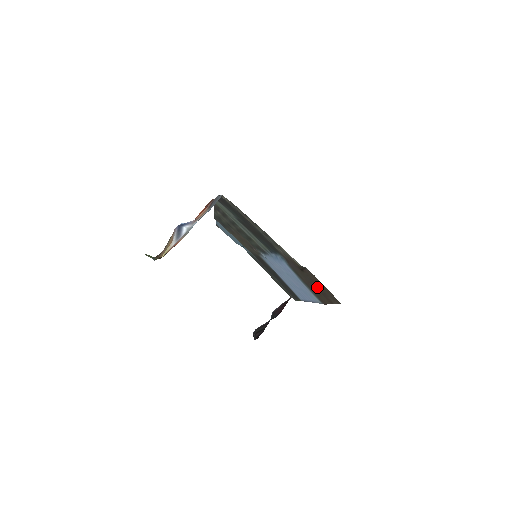
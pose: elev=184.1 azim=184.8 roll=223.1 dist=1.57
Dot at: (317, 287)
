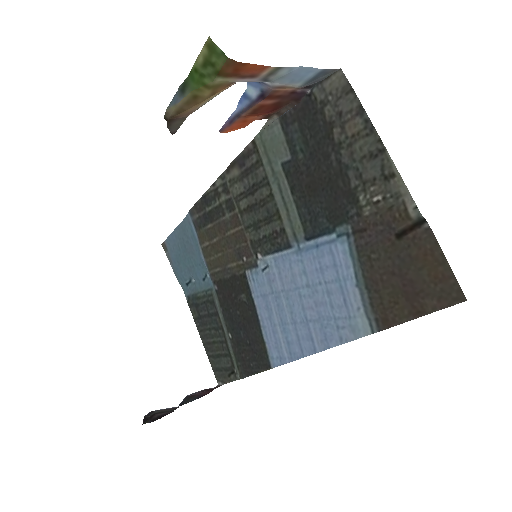
Dot at: (406, 279)
